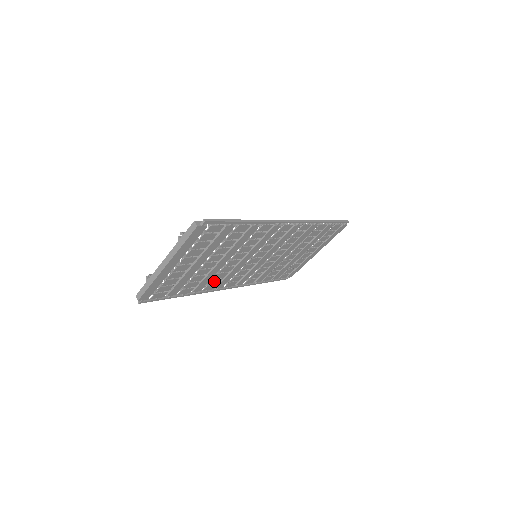
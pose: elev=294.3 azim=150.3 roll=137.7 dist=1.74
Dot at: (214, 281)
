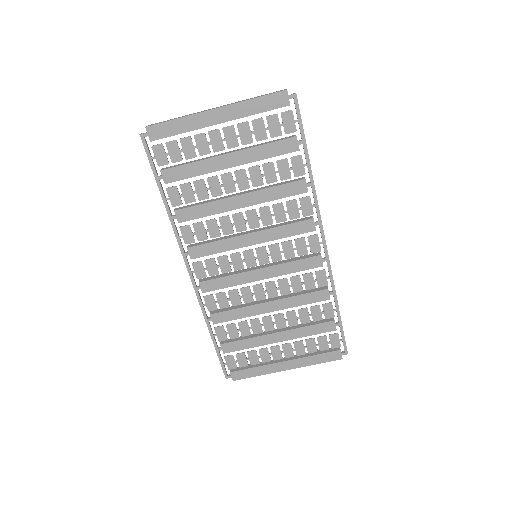
Dot at: (201, 228)
